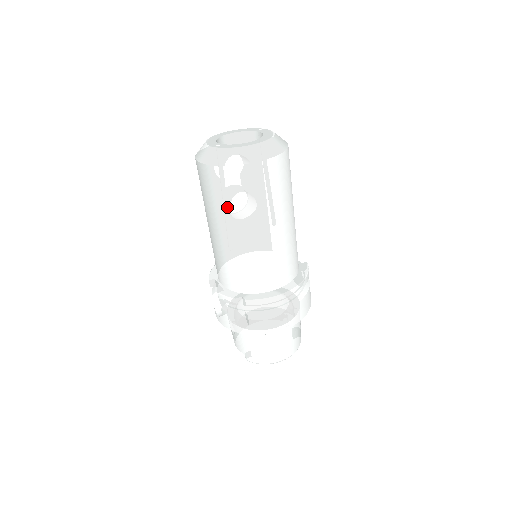
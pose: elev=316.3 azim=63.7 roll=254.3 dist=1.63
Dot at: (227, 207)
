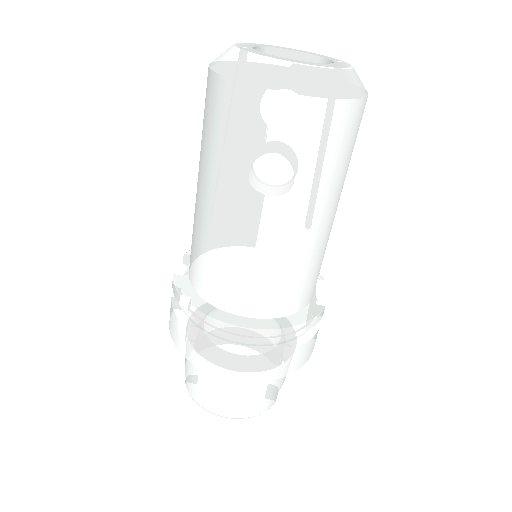
Dot at: (212, 150)
